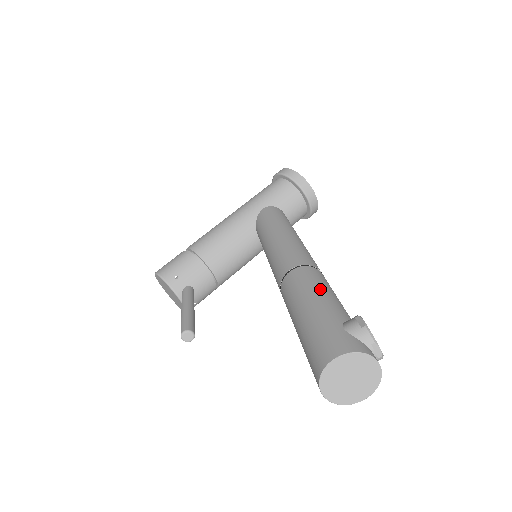
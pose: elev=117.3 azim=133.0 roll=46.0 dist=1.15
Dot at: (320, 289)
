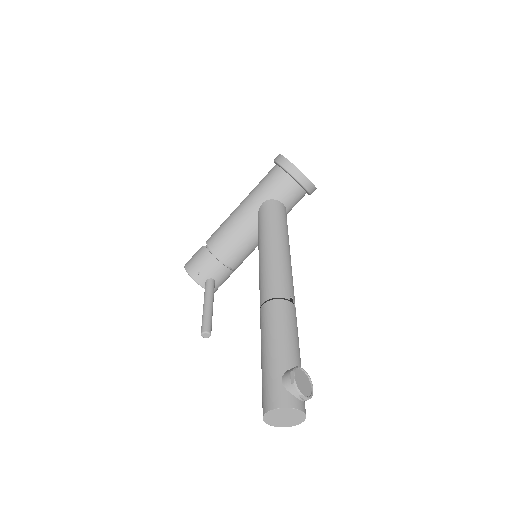
Dot at: (278, 332)
